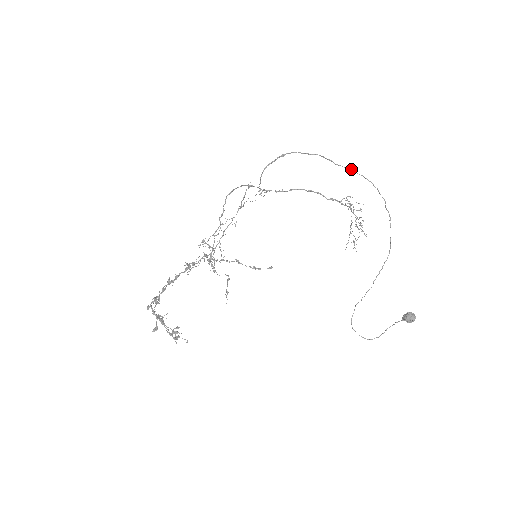
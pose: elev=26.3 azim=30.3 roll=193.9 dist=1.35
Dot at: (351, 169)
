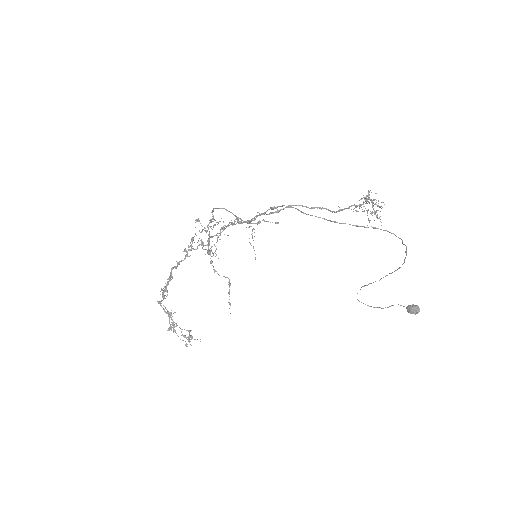
Dot at: (361, 226)
